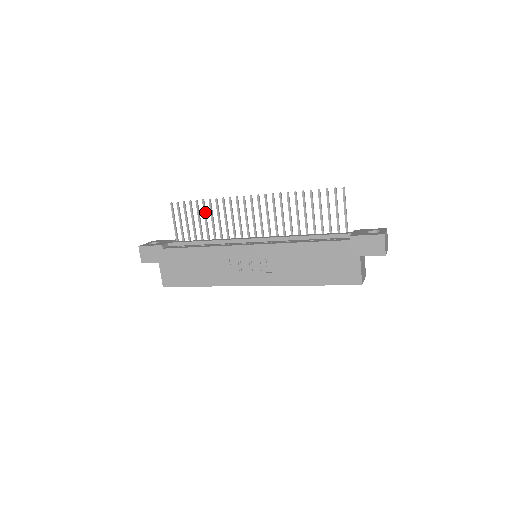
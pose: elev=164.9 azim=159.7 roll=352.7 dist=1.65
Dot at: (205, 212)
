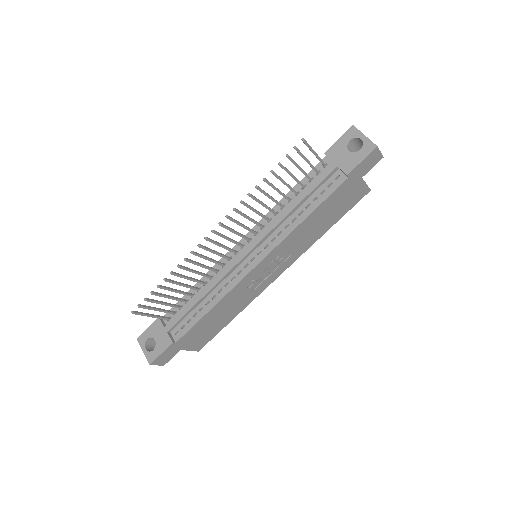
Dot at: (175, 283)
